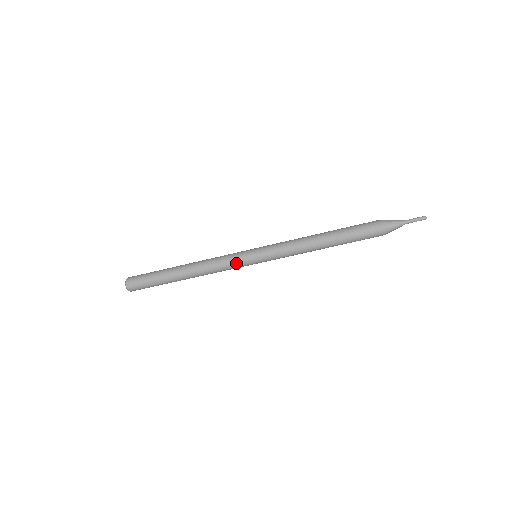
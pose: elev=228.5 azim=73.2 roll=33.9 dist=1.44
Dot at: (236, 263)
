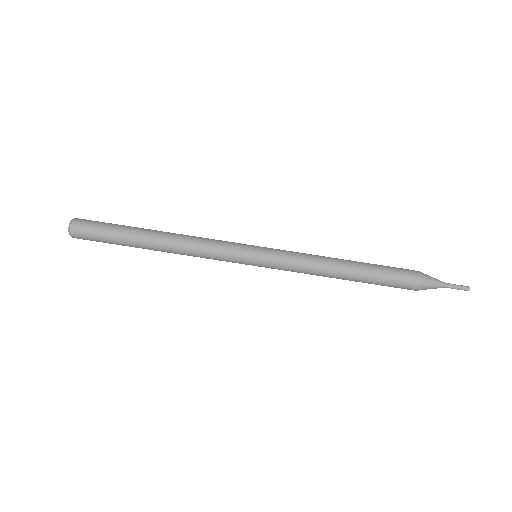
Dot at: (230, 253)
